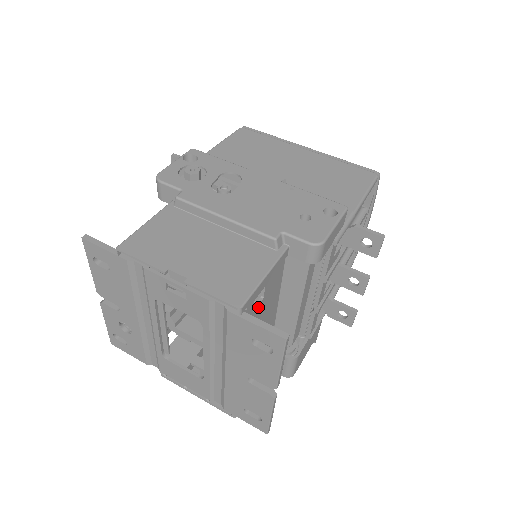
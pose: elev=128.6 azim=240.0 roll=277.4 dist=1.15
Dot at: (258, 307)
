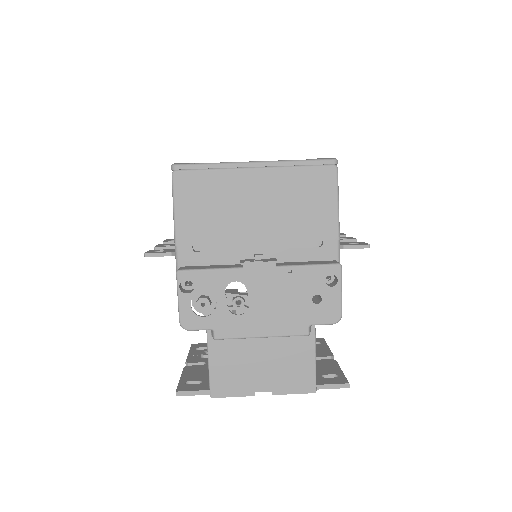
Dot at: occluded
